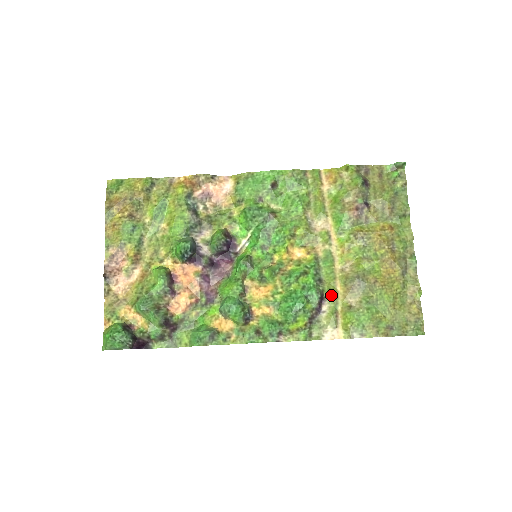
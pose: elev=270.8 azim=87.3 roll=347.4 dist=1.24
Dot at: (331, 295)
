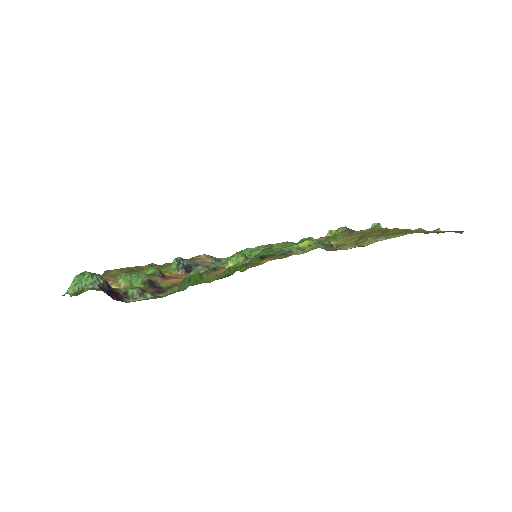
Dot at: (342, 244)
